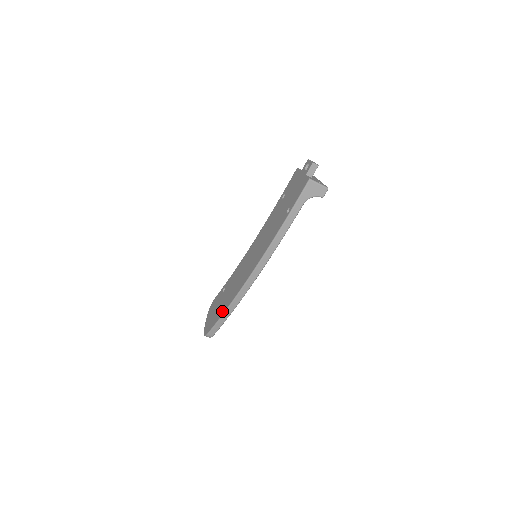
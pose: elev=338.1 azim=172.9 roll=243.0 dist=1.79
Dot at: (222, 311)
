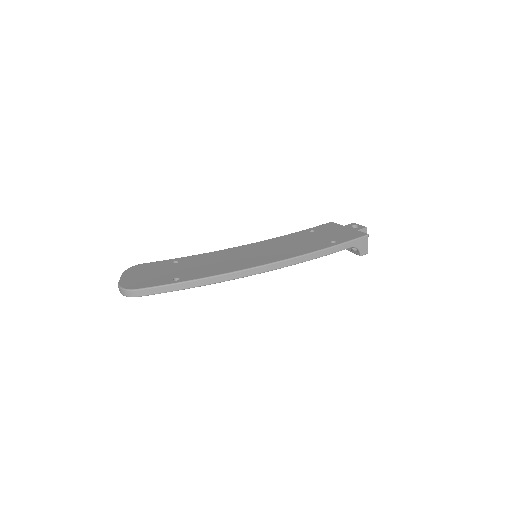
Dot at: (186, 278)
